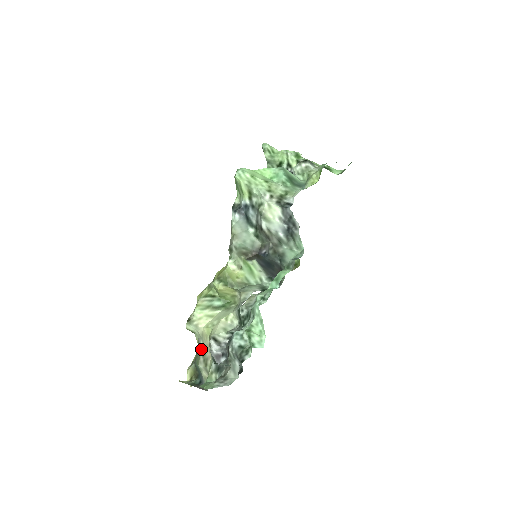
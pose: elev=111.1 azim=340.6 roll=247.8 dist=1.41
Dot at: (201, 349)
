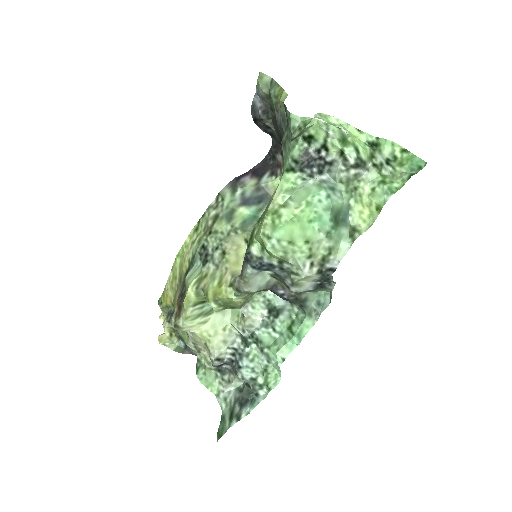
Dot at: (190, 338)
